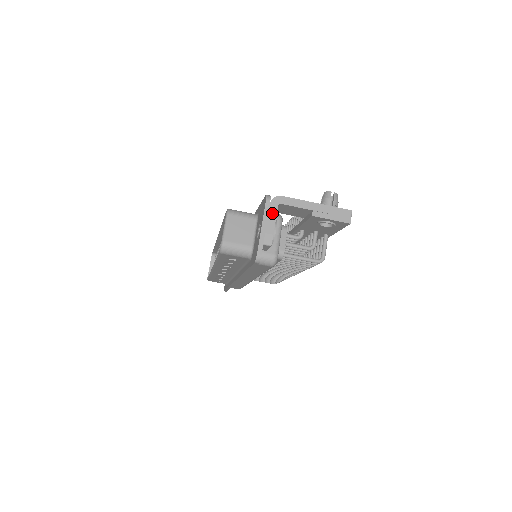
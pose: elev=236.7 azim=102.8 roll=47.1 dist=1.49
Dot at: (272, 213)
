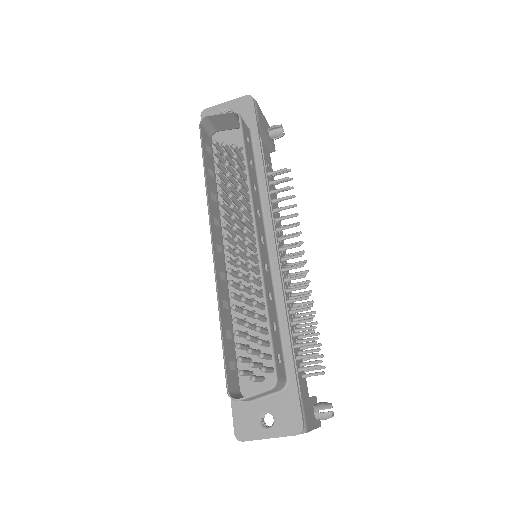
Dot at: occluded
